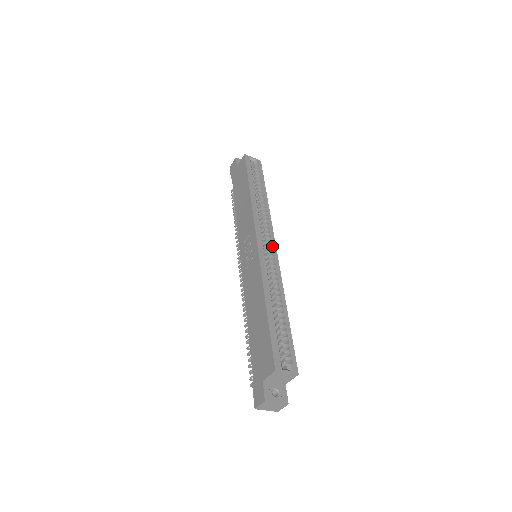
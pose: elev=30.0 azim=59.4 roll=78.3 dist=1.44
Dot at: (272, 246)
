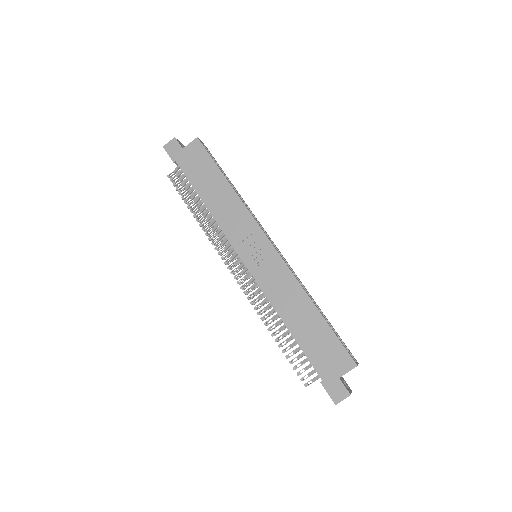
Dot at: (275, 246)
